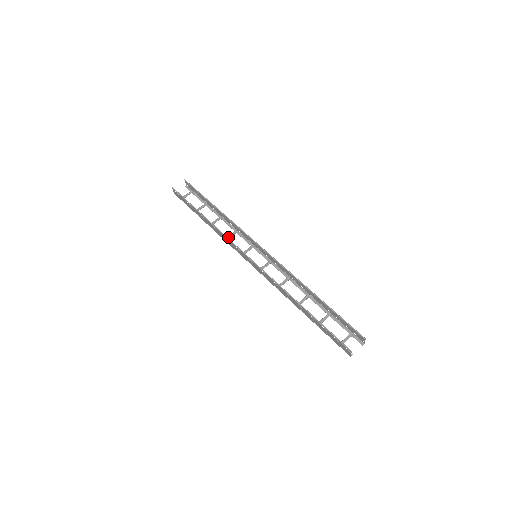
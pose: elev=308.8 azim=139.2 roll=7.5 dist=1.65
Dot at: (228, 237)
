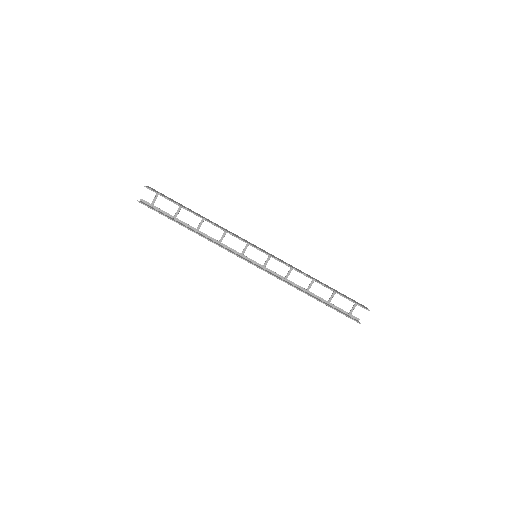
Dot at: (220, 240)
